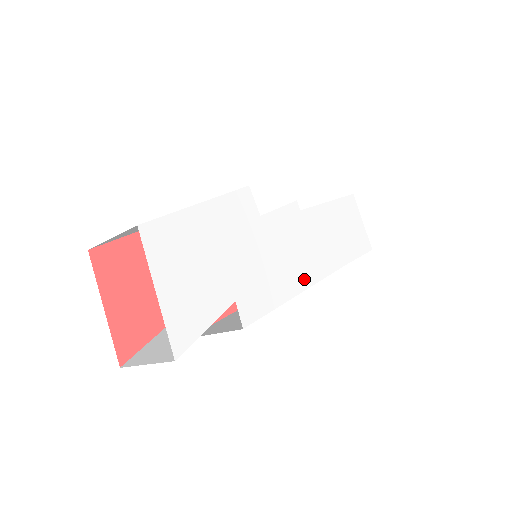
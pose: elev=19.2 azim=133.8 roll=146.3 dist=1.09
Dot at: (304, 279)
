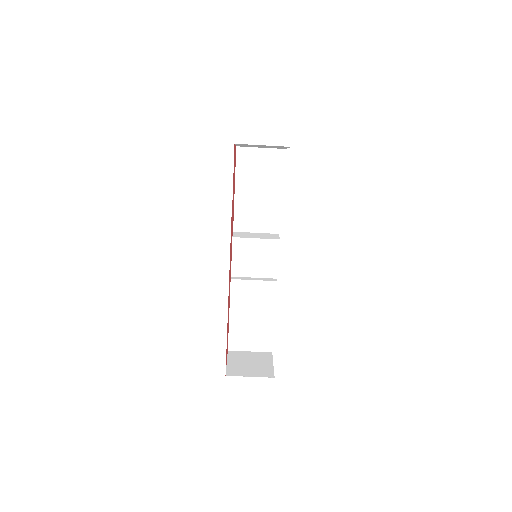
Dot at: occluded
